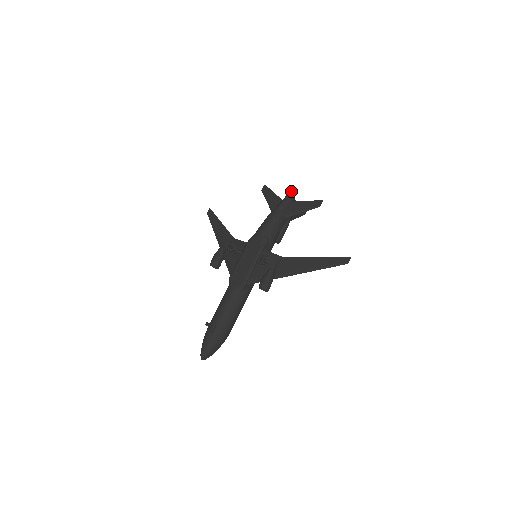
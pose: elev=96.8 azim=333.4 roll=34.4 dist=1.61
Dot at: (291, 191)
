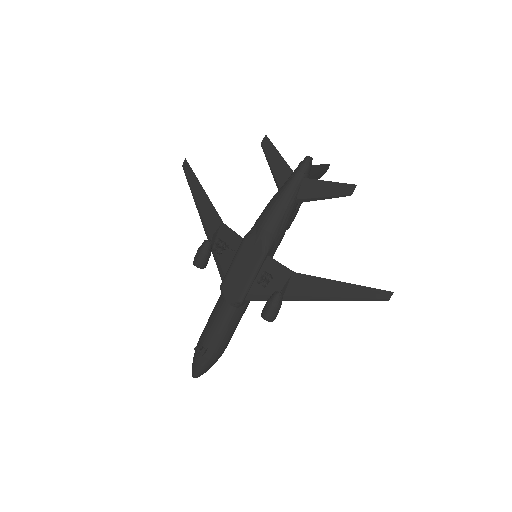
Dot at: (307, 159)
